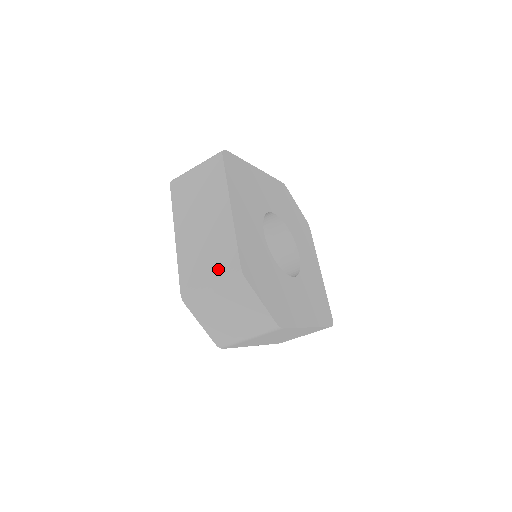
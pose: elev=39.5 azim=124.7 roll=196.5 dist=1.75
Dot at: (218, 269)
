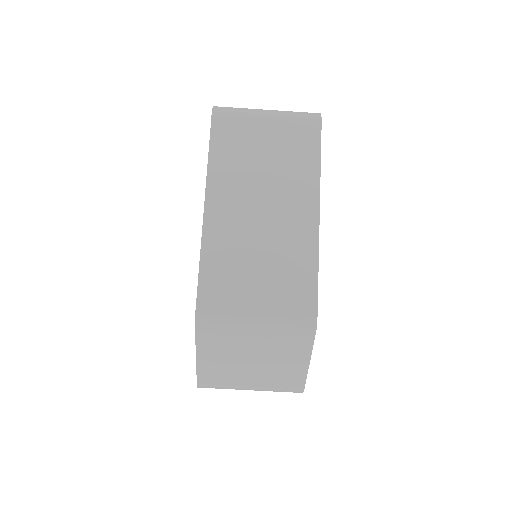
Dot at: (277, 301)
